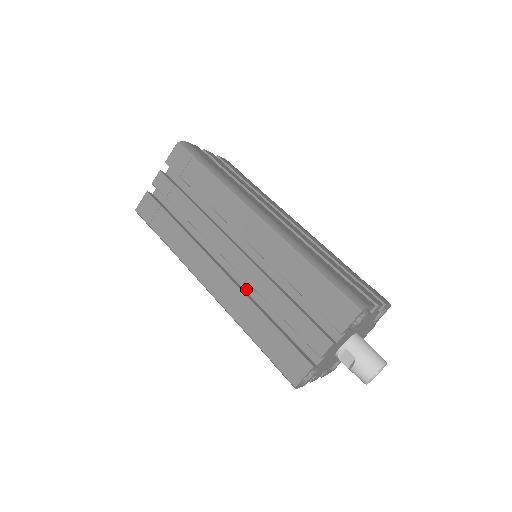
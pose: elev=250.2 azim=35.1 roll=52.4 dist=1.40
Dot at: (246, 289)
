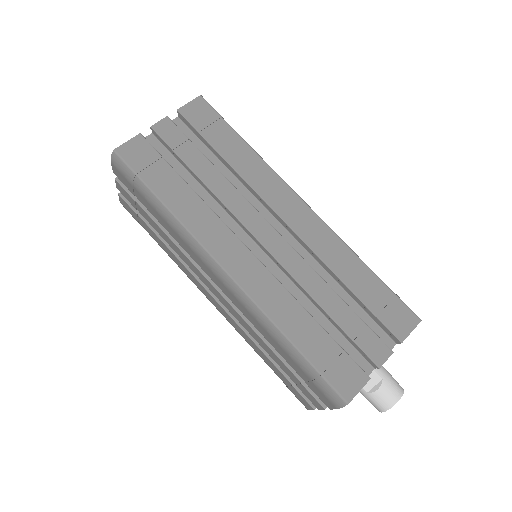
Dot at: occluded
